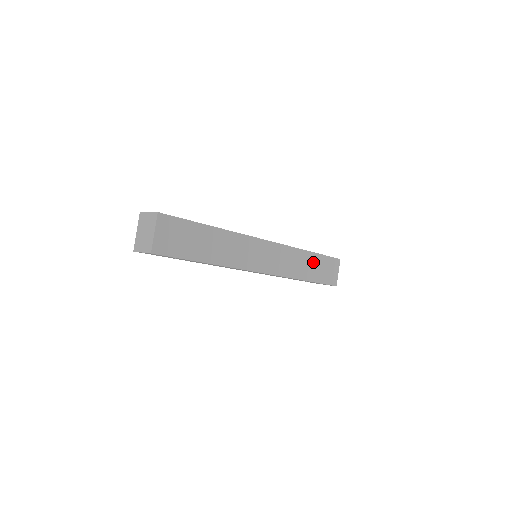
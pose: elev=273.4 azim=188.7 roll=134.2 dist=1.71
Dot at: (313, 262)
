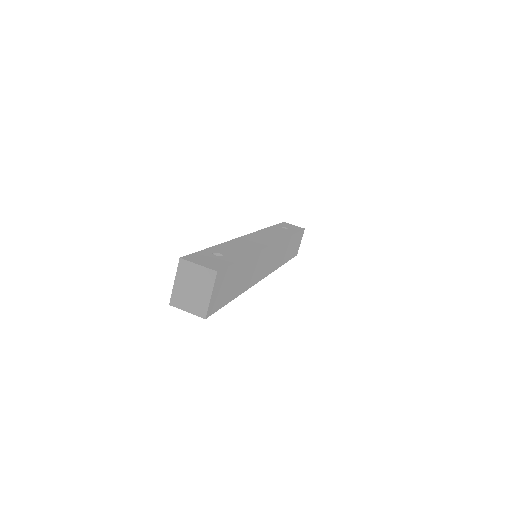
Dot at: (291, 243)
